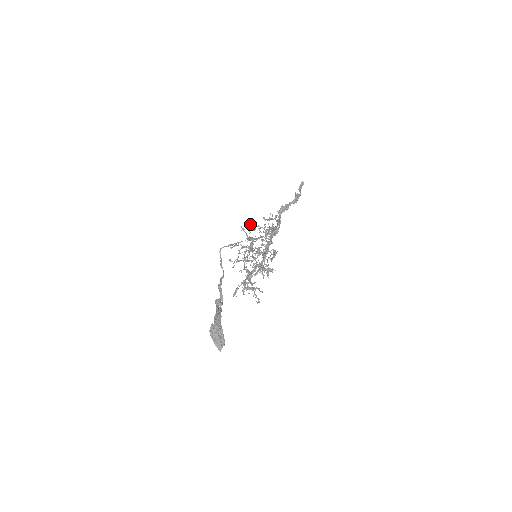
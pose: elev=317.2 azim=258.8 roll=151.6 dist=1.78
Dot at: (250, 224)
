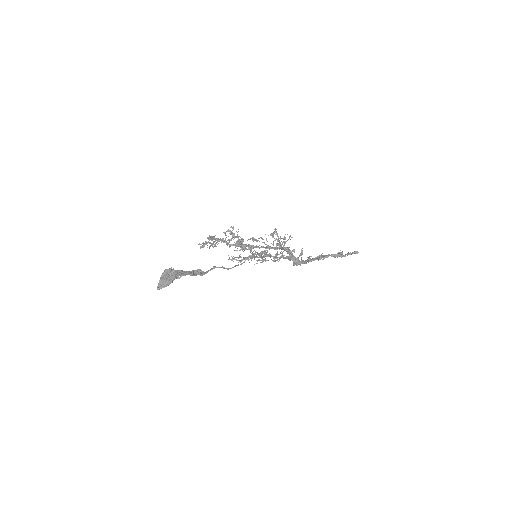
Dot at: (274, 232)
